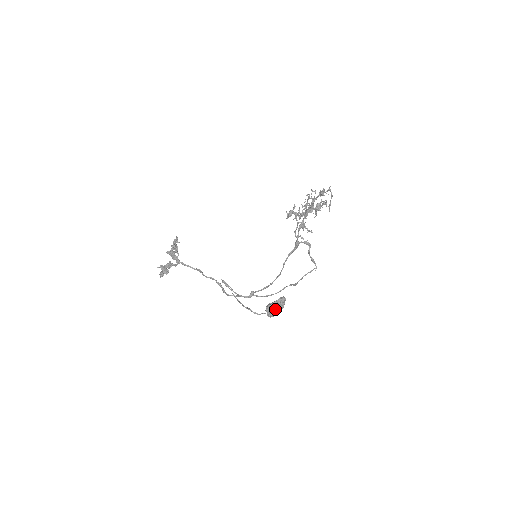
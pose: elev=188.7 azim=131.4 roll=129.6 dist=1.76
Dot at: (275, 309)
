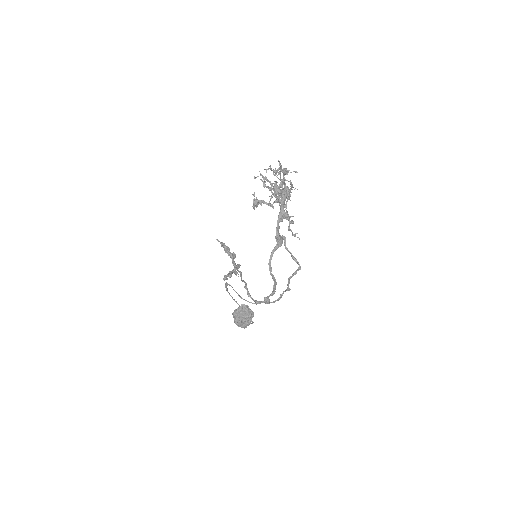
Dot at: (237, 318)
